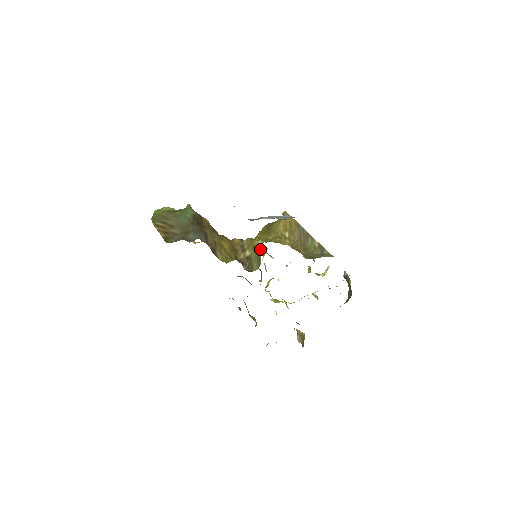
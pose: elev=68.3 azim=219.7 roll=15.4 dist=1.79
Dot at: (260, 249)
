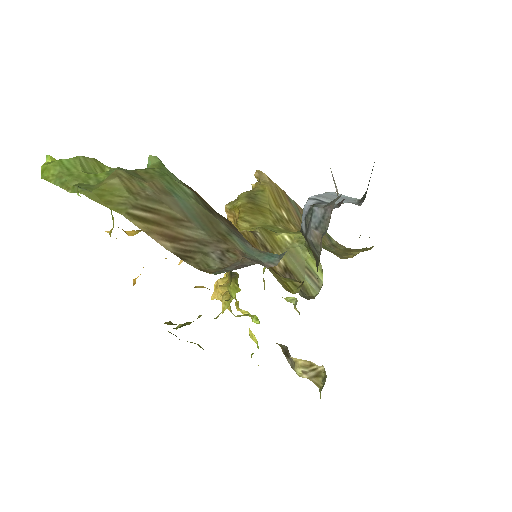
Dot at: (305, 253)
